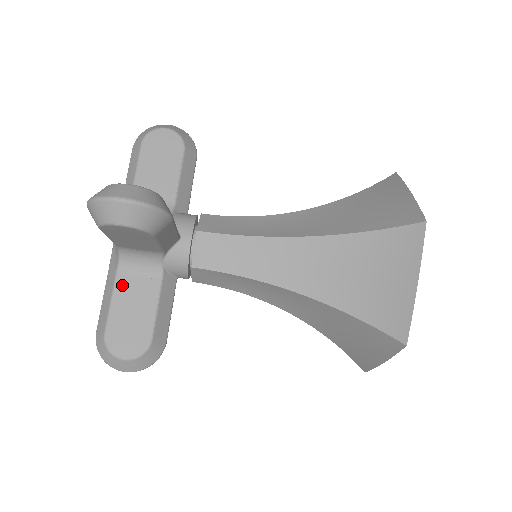
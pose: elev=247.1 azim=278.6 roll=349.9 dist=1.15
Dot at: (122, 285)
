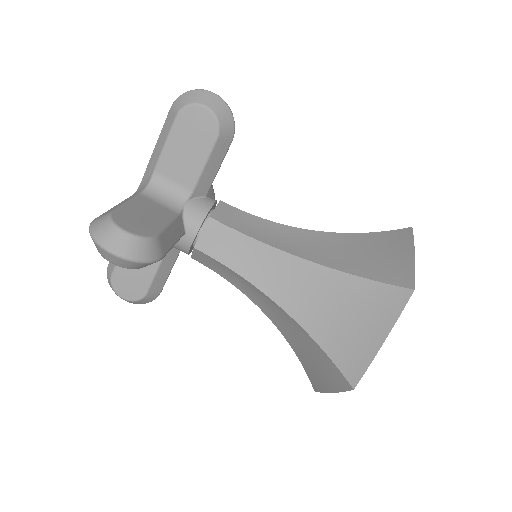
Dot at: (141, 200)
